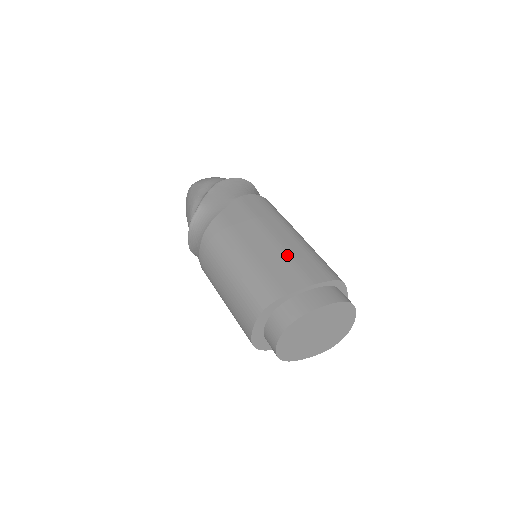
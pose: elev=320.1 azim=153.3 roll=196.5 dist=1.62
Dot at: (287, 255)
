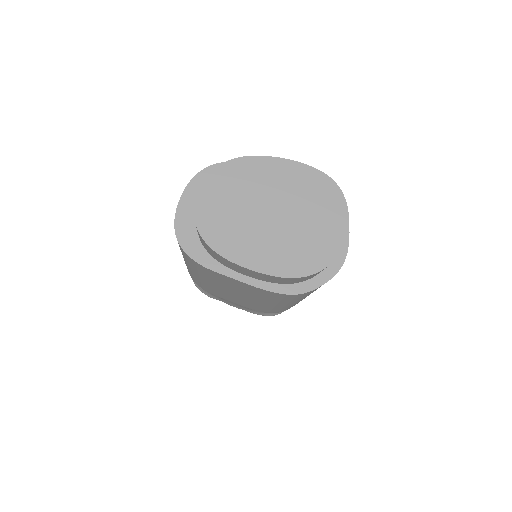
Dot at: occluded
